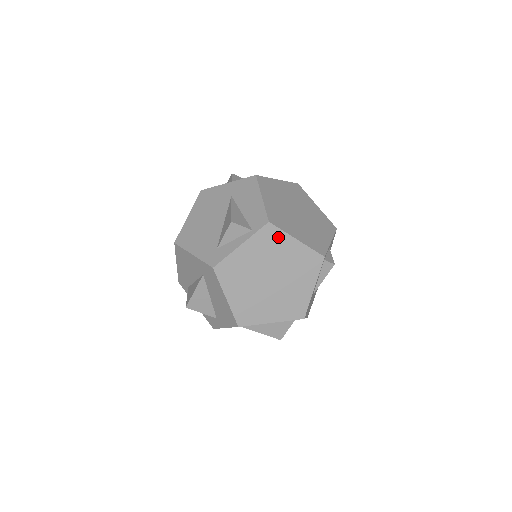
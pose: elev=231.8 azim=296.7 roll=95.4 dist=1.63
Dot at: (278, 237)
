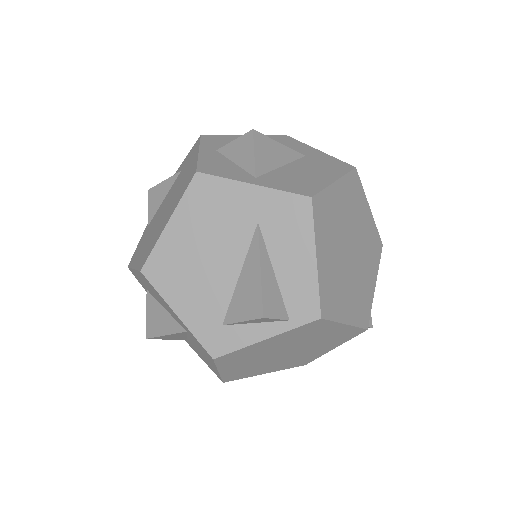
Dot at: (323, 326)
